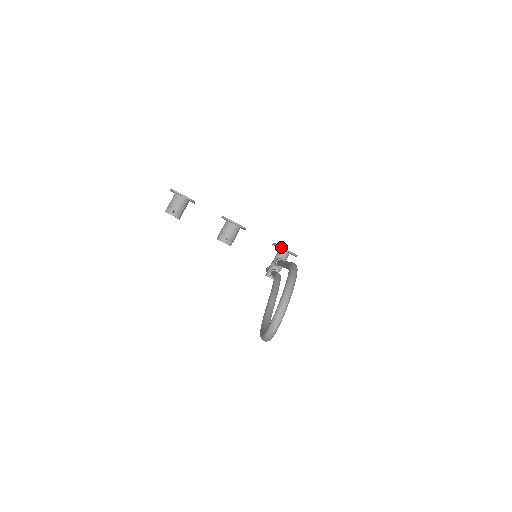
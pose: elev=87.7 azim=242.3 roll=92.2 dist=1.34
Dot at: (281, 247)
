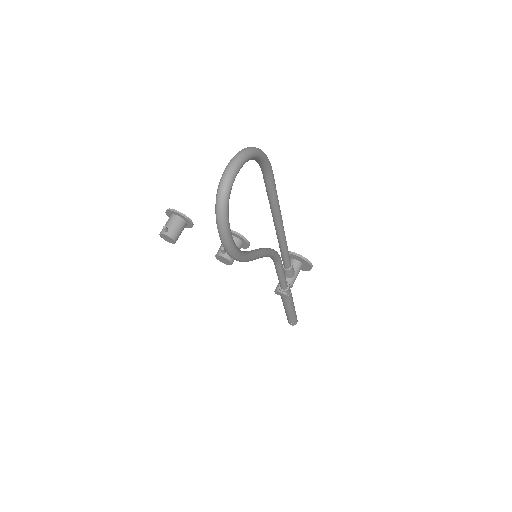
Dot at: (289, 252)
